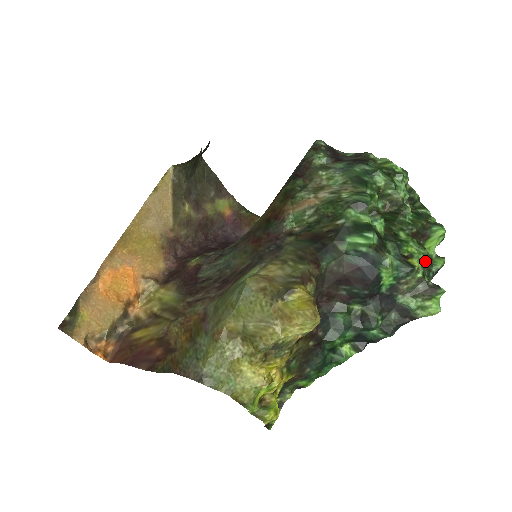
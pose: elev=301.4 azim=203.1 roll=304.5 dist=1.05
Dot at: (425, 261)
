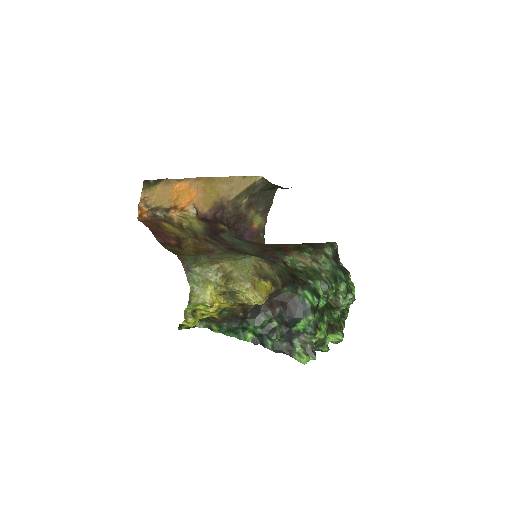
Dot at: (322, 338)
